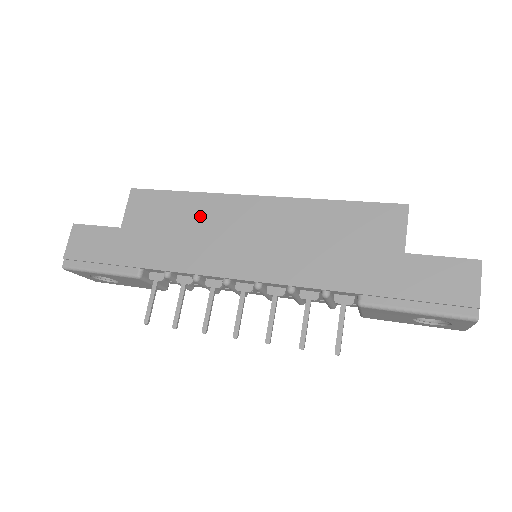
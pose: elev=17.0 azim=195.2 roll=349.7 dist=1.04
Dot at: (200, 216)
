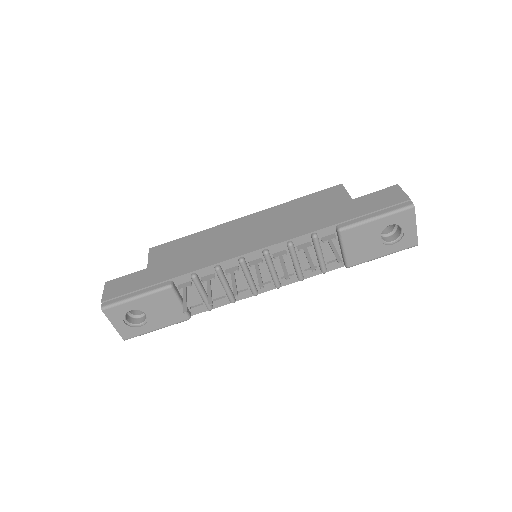
Dot at: (208, 239)
